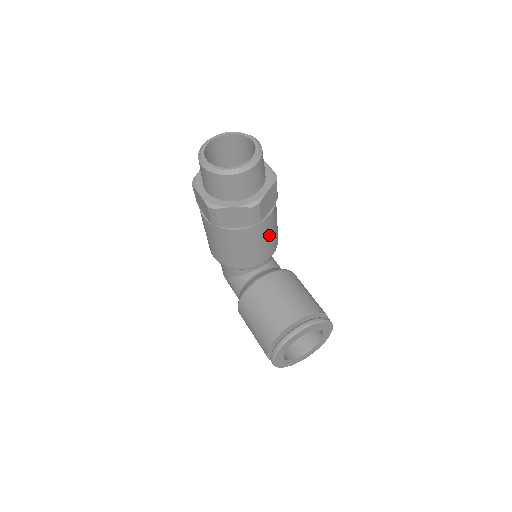
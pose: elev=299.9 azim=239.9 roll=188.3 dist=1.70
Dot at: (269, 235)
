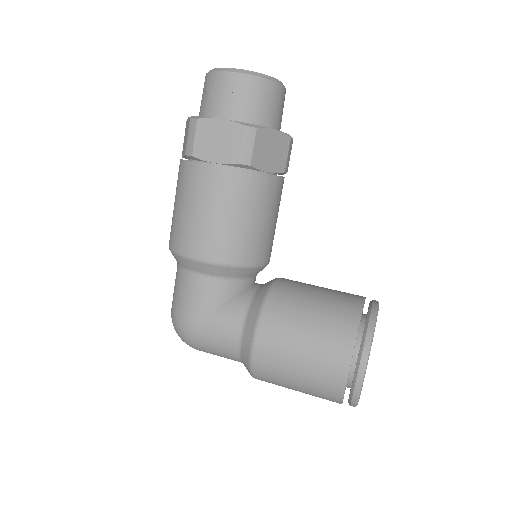
Dot at: occluded
